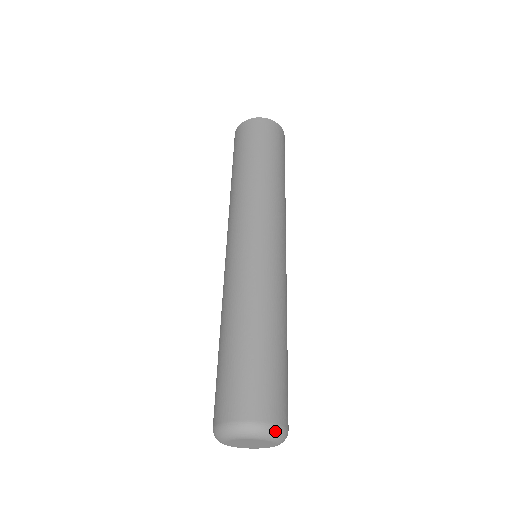
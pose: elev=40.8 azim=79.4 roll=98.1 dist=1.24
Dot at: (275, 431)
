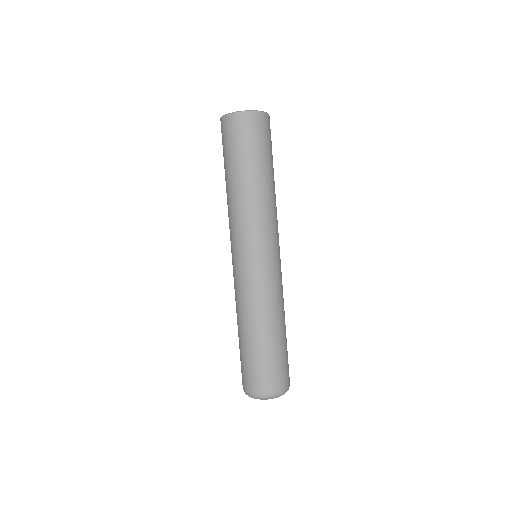
Dot at: (278, 395)
